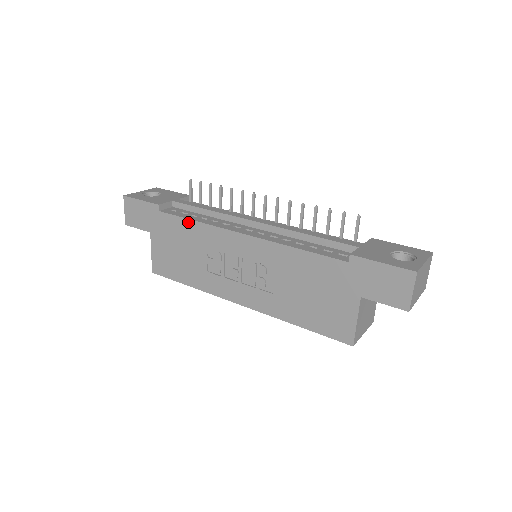
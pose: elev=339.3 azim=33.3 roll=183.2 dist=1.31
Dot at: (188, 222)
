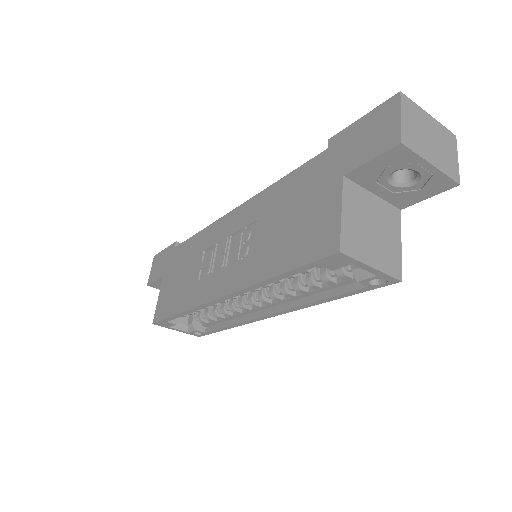
Dot at: (194, 238)
